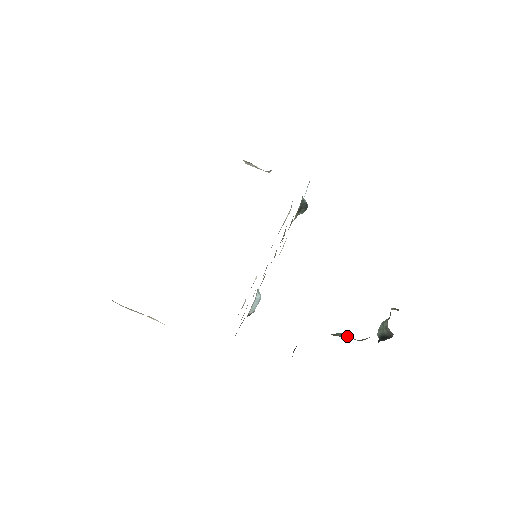
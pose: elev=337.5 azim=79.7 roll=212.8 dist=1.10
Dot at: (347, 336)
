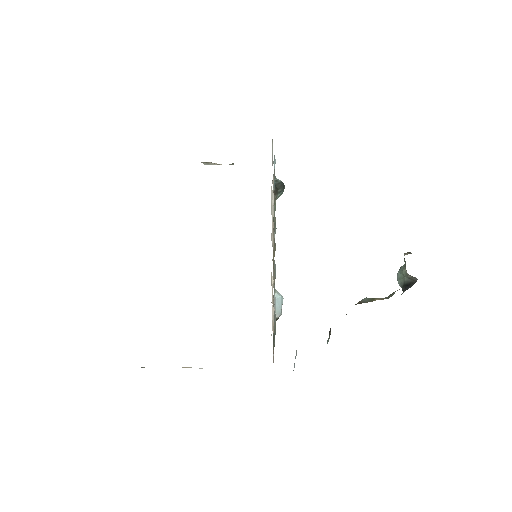
Dot at: (374, 299)
